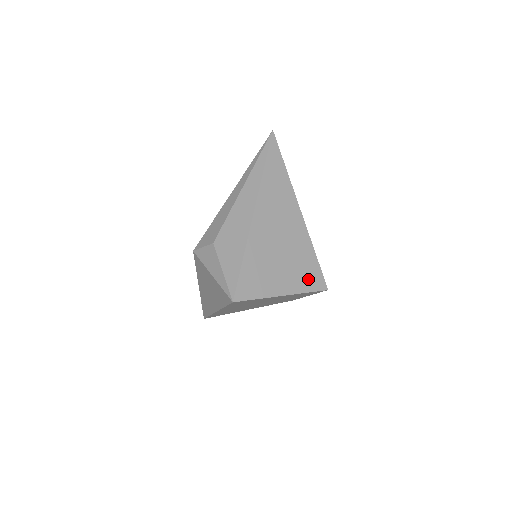
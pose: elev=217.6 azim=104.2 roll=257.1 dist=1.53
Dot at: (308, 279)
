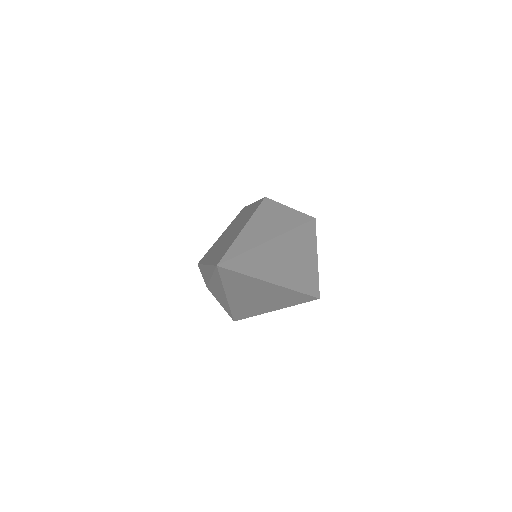
Dot at: (297, 301)
